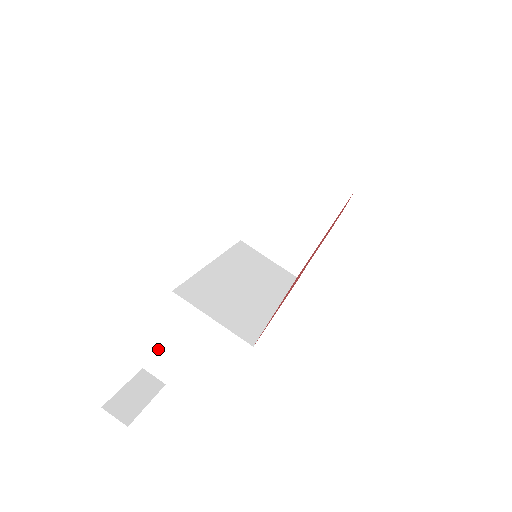
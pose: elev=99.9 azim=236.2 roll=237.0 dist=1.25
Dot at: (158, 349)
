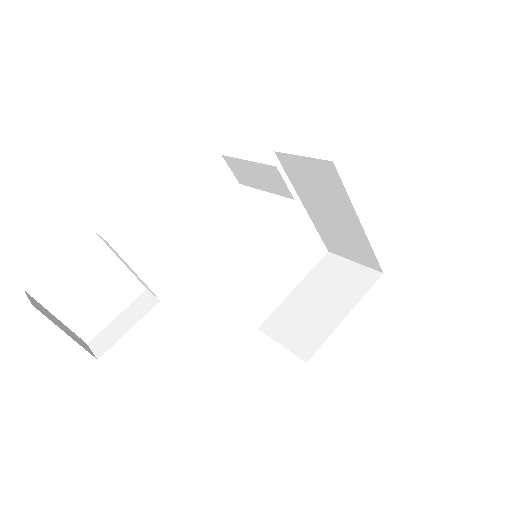
Dot at: (116, 321)
